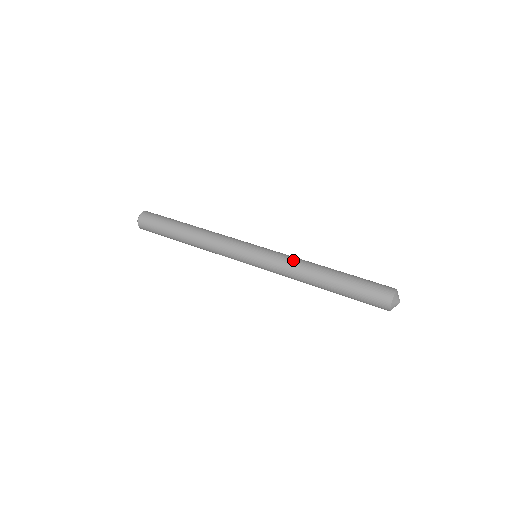
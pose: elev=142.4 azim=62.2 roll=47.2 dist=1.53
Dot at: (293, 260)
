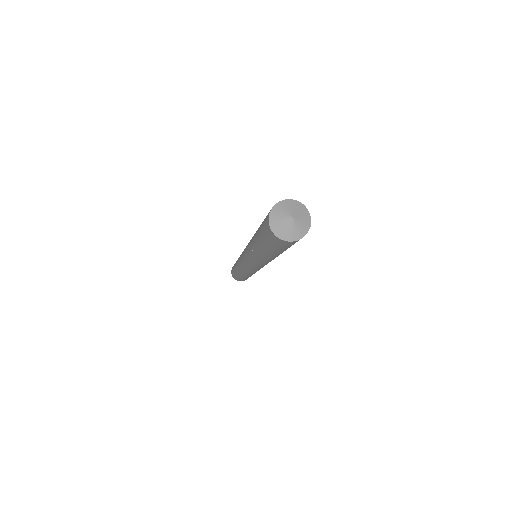
Dot at: occluded
